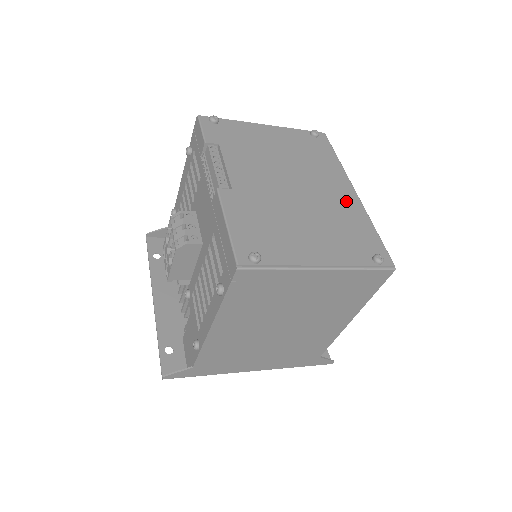
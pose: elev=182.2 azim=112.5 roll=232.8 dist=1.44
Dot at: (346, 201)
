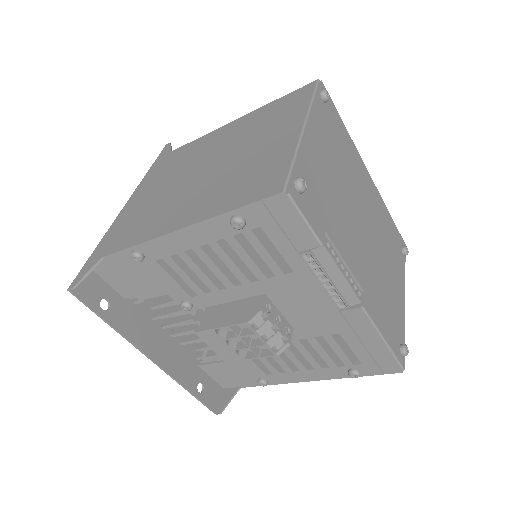
Dot at: (375, 198)
